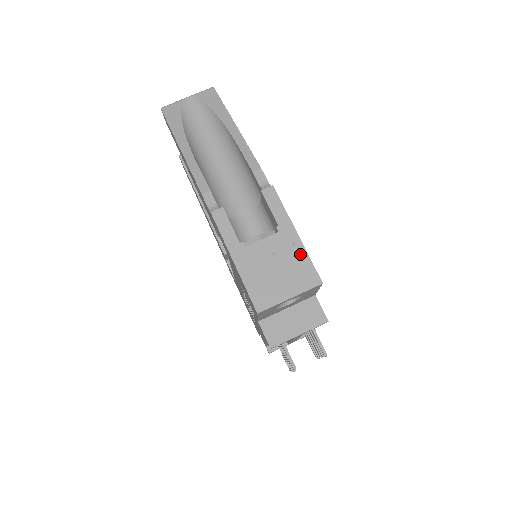
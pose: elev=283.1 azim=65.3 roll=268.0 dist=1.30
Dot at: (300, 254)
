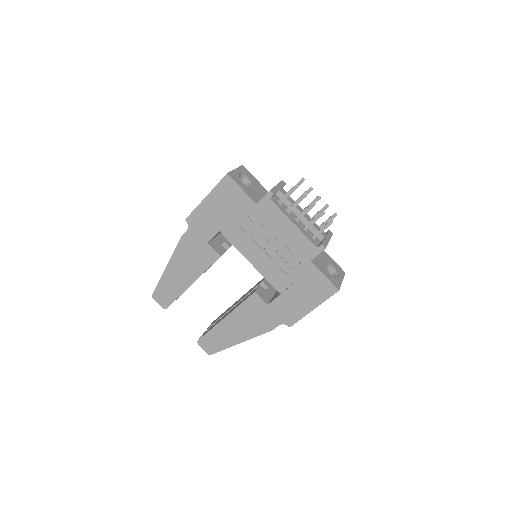
Dot at: occluded
